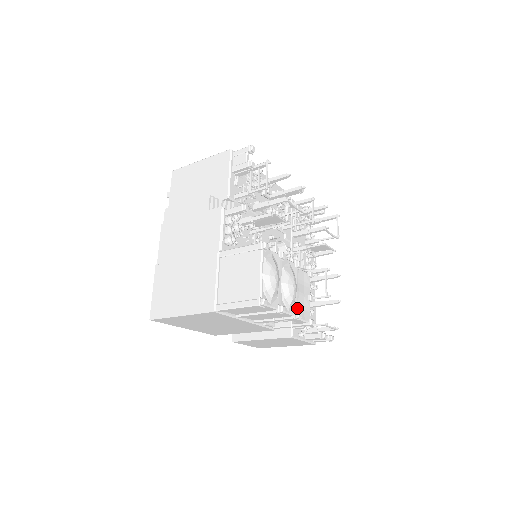
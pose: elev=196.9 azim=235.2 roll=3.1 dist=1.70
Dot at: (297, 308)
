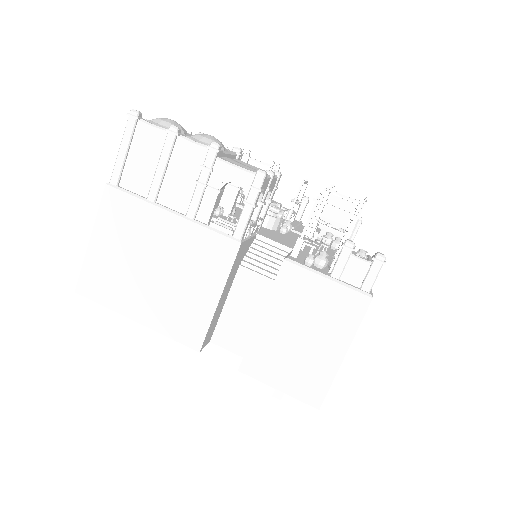
Dot at: occluded
